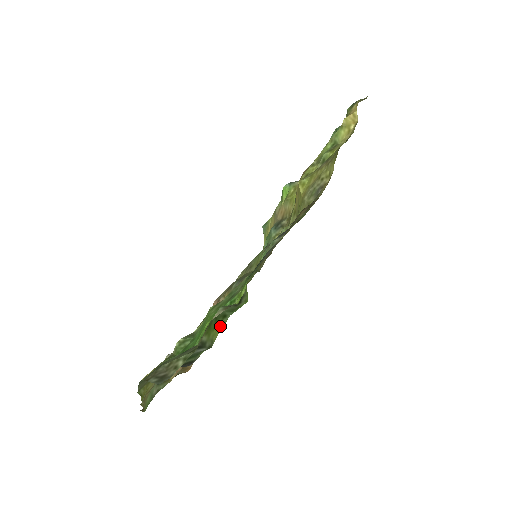
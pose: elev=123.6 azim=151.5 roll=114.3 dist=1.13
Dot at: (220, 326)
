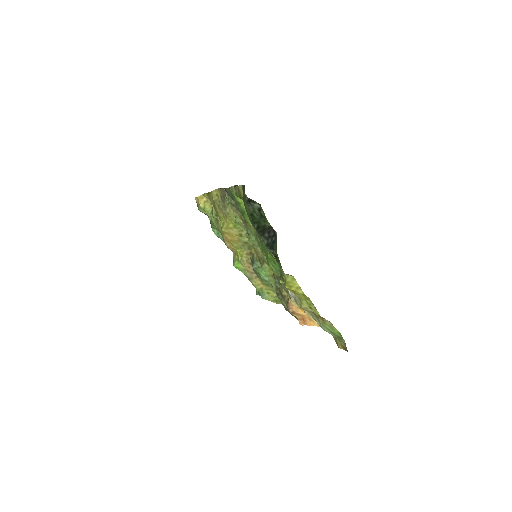
Dot at: occluded
